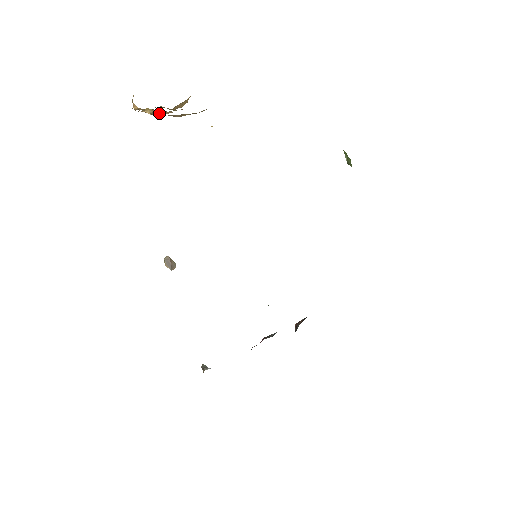
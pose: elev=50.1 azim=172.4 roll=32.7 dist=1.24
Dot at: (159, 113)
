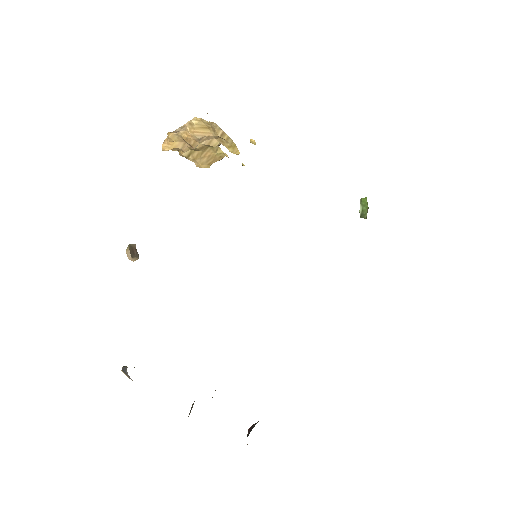
Dot at: (201, 130)
